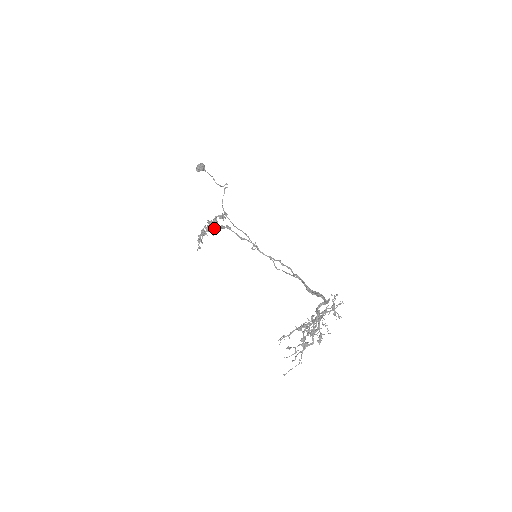
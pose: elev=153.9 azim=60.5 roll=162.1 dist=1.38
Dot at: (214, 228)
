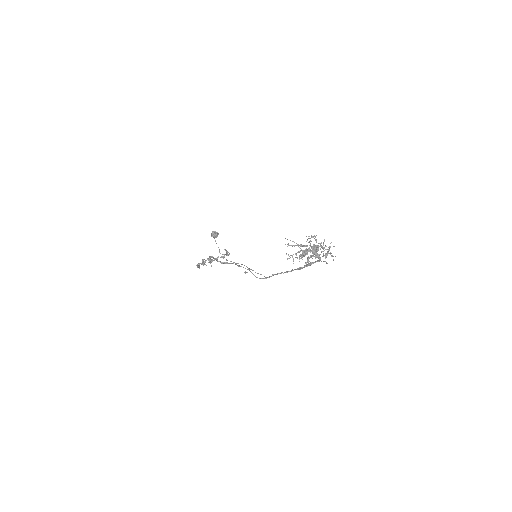
Dot at: (216, 258)
